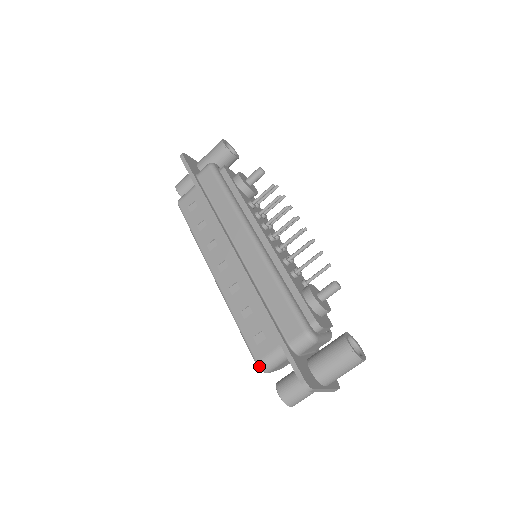
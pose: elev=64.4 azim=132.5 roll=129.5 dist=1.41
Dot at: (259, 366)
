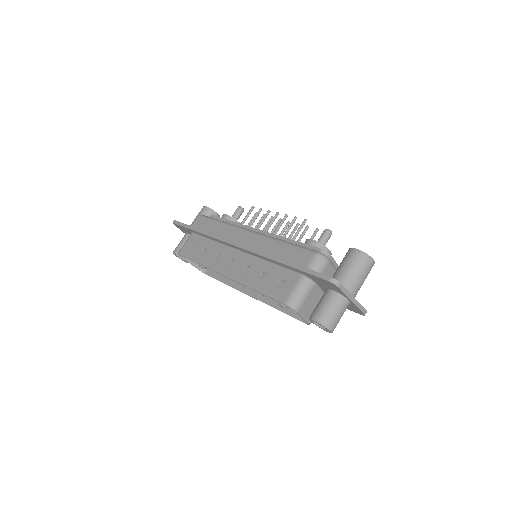
Dot at: (288, 304)
